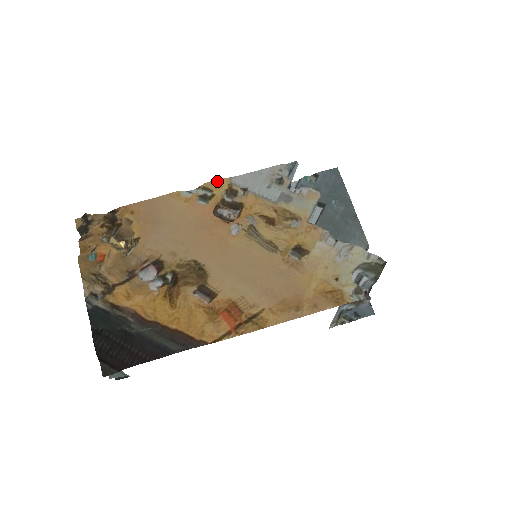
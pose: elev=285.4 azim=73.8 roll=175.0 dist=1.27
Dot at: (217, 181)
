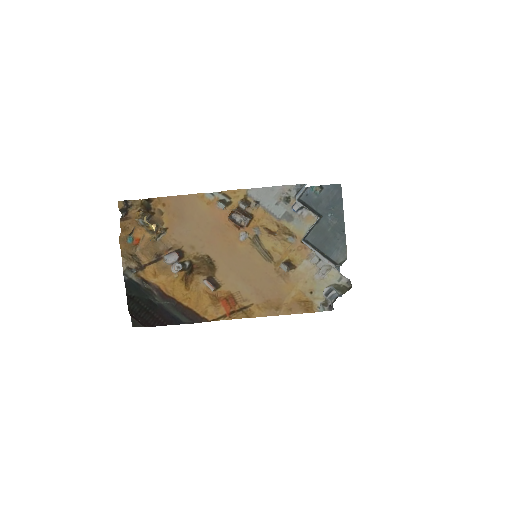
Dot at: (236, 191)
